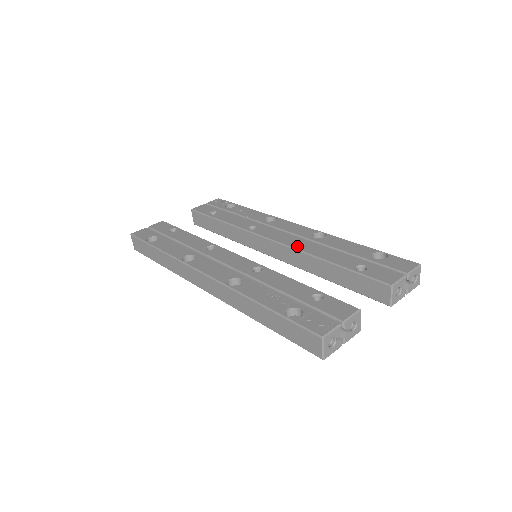
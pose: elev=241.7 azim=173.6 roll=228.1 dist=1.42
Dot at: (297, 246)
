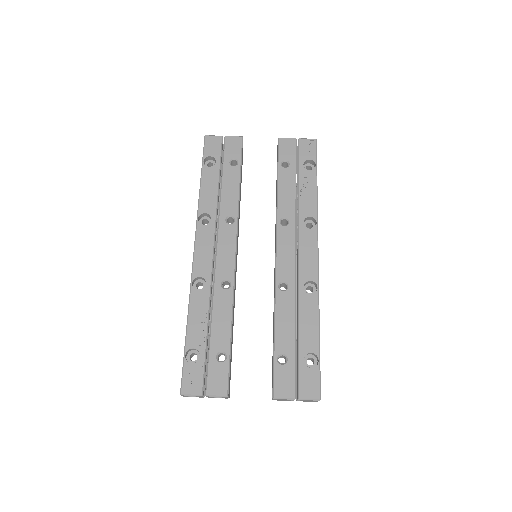
Dot at: (282, 283)
